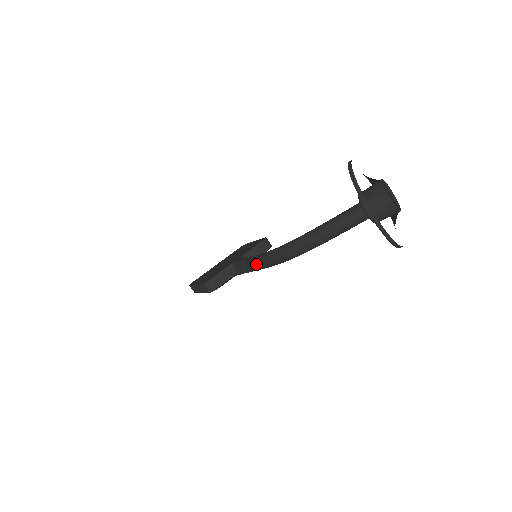
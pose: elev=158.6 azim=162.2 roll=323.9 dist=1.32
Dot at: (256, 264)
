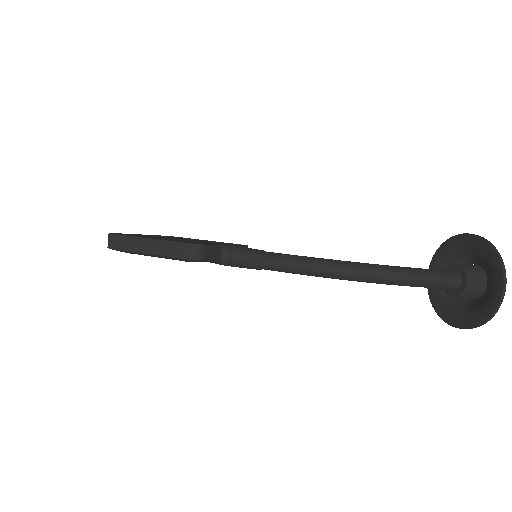
Dot at: (301, 263)
